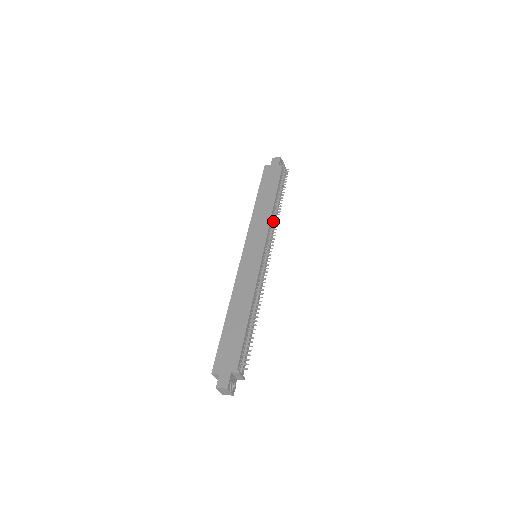
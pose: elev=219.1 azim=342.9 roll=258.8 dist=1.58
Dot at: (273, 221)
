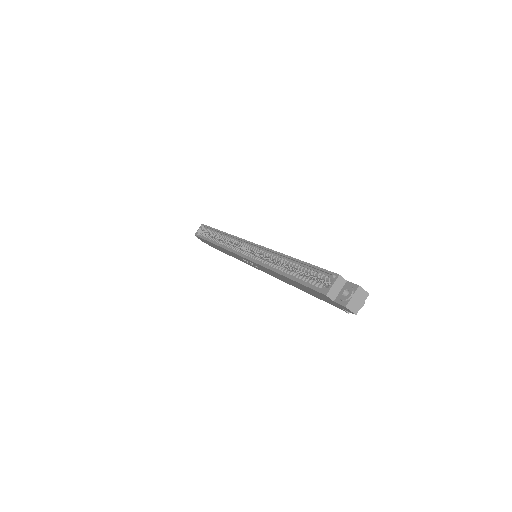
Dot at: occluded
